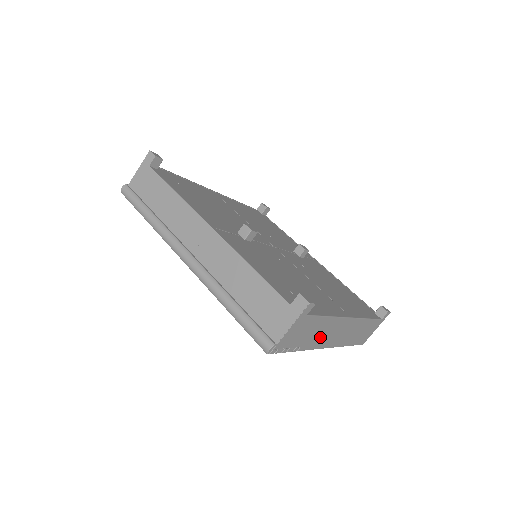
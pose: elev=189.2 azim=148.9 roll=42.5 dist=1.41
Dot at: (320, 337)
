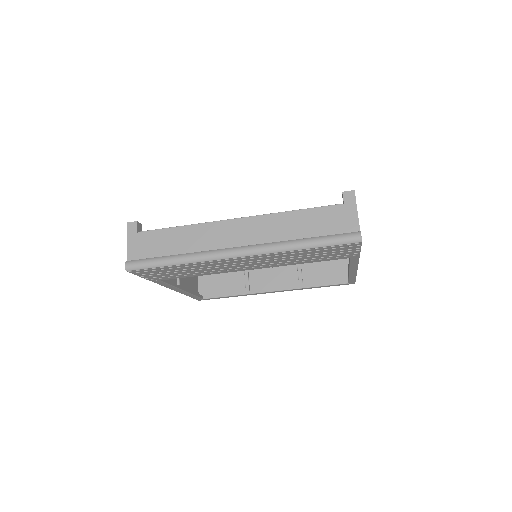
Dot at: occluded
